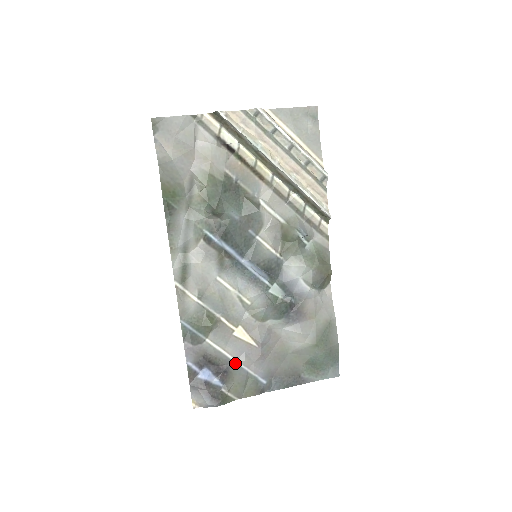
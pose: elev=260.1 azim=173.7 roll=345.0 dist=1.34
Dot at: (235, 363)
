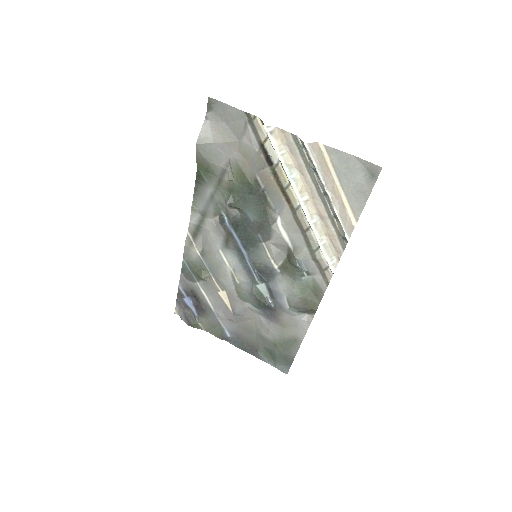
Dot at: (212, 310)
